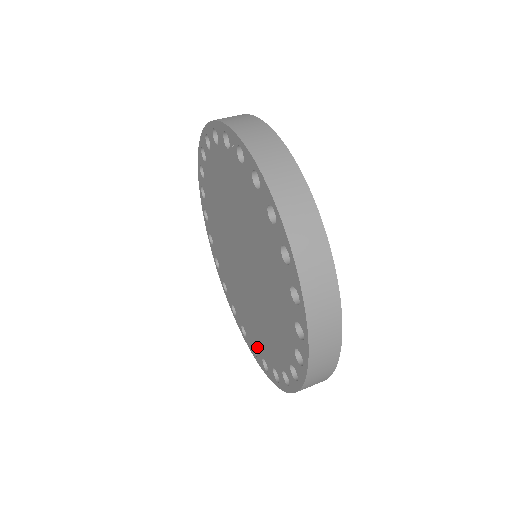
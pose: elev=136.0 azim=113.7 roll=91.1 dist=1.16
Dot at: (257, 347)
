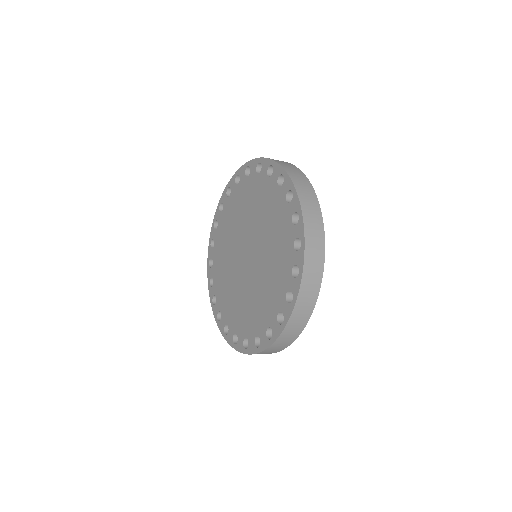
Dot at: (240, 331)
